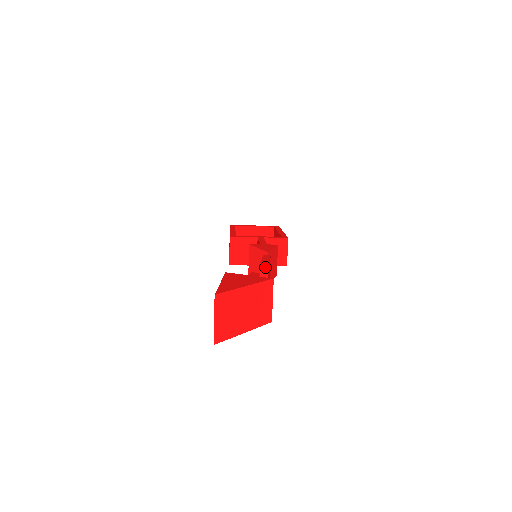
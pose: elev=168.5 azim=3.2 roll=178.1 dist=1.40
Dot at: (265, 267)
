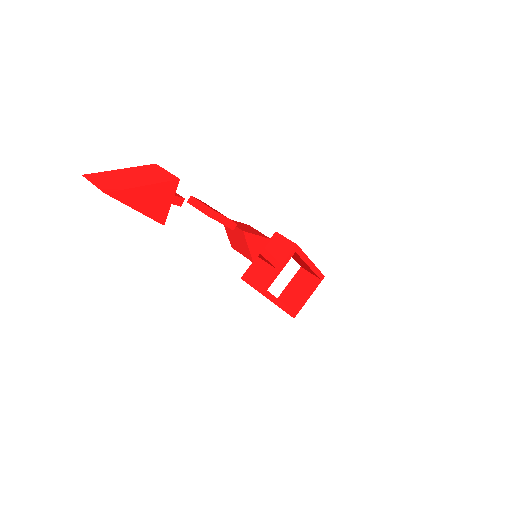
Dot at: (192, 199)
